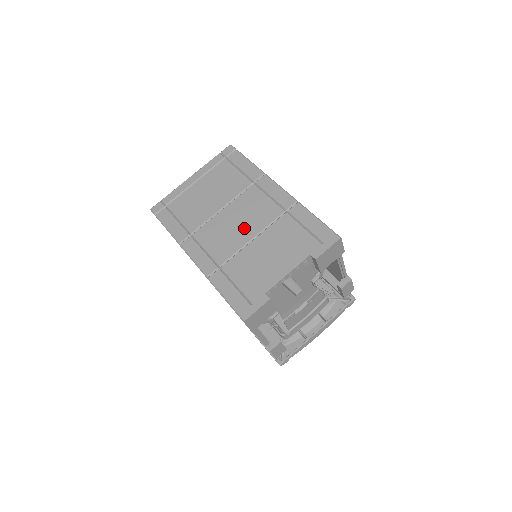
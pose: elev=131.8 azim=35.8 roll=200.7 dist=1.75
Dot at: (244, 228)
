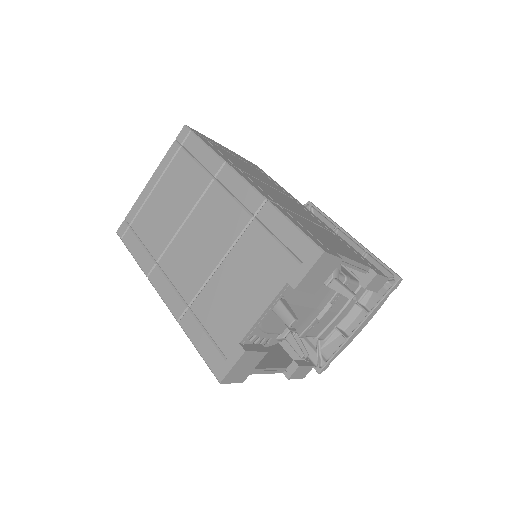
Dot at: (209, 248)
